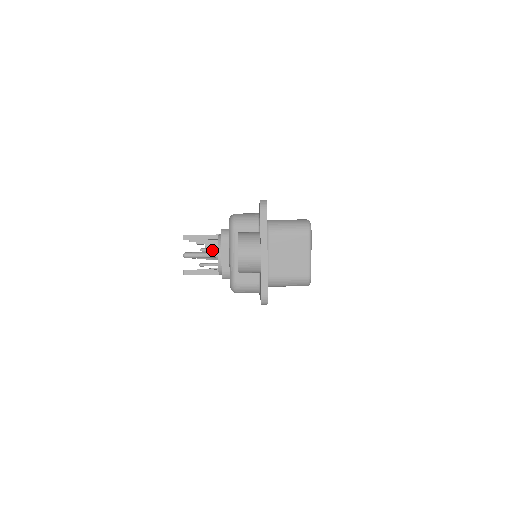
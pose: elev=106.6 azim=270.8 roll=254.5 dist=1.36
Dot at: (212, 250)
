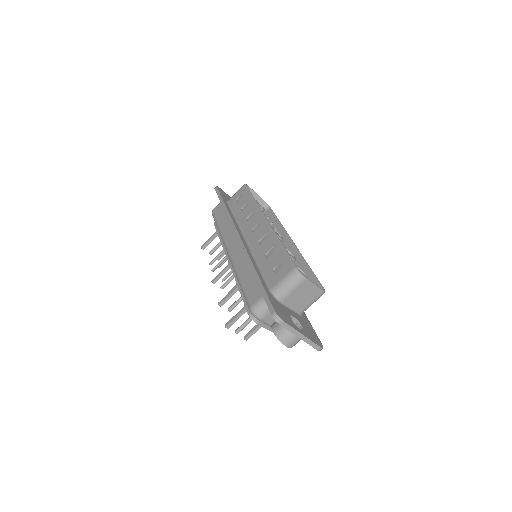
Dot at: (219, 265)
